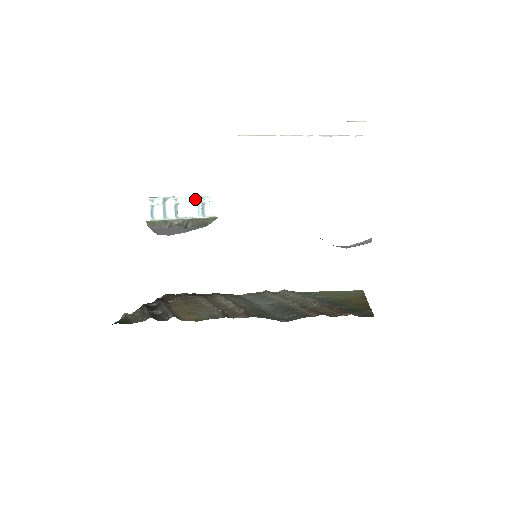
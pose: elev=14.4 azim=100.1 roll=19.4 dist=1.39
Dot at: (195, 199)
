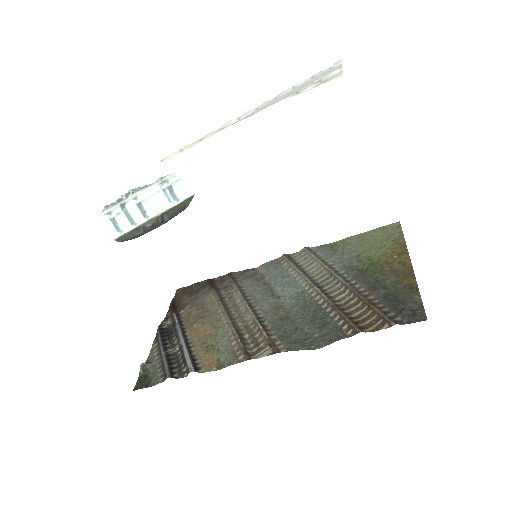
Dot at: (157, 187)
